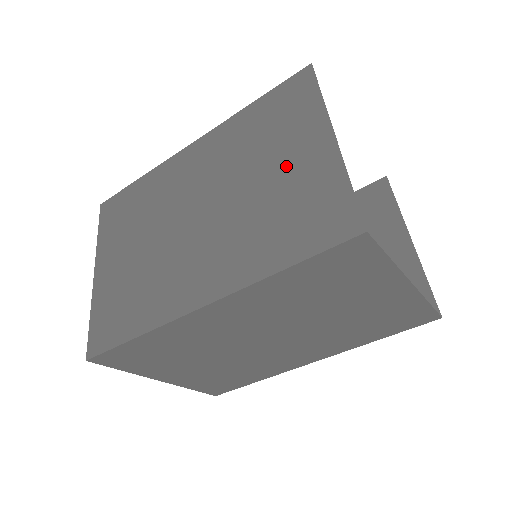
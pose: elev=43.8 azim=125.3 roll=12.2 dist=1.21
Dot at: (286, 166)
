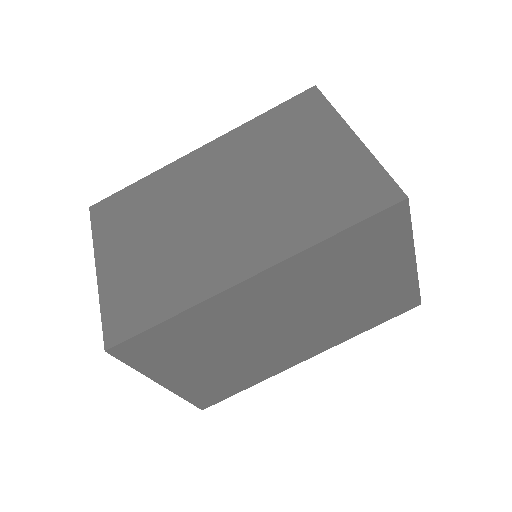
Dot at: (313, 158)
